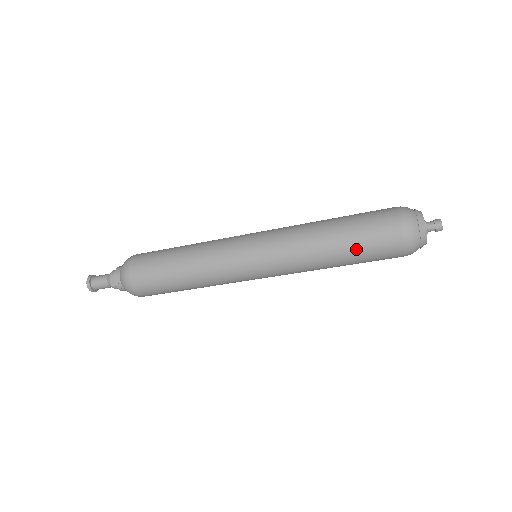
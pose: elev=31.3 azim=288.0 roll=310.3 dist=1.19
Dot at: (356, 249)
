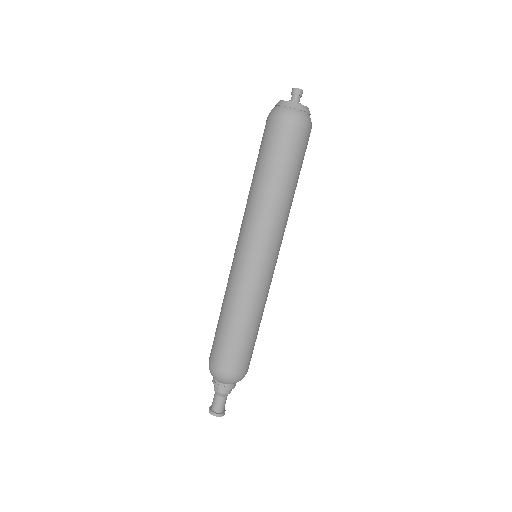
Dot at: (265, 162)
